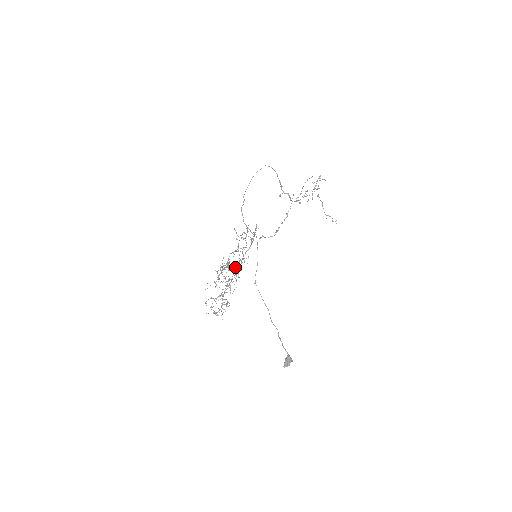
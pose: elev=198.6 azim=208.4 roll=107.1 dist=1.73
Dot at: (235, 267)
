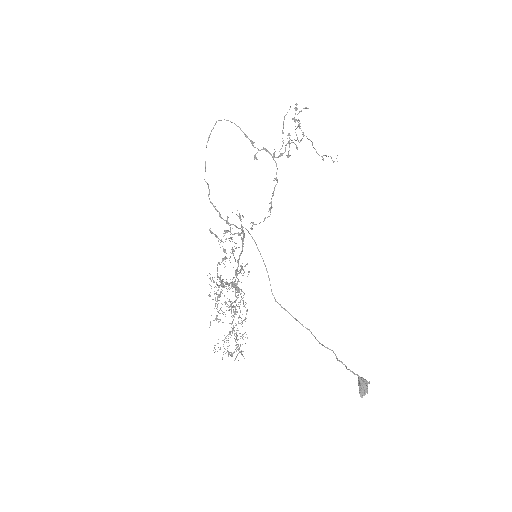
Dot at: (234, 284)
